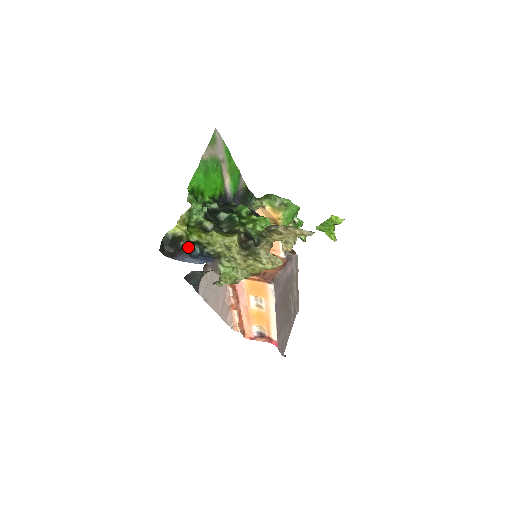
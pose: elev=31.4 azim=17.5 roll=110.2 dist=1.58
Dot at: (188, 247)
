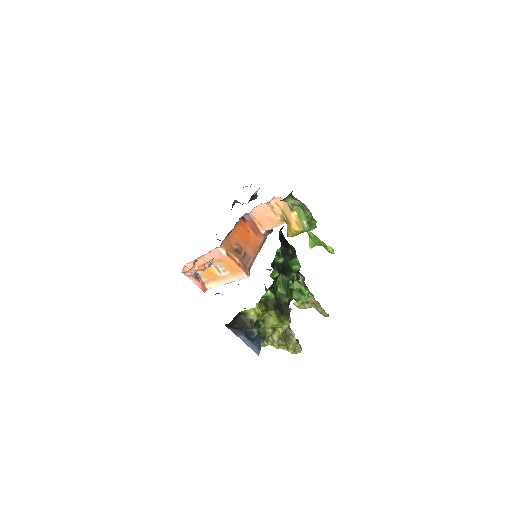
Dot at: occluded
